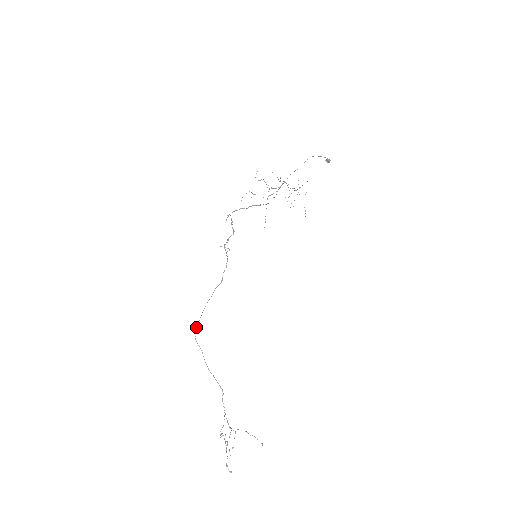
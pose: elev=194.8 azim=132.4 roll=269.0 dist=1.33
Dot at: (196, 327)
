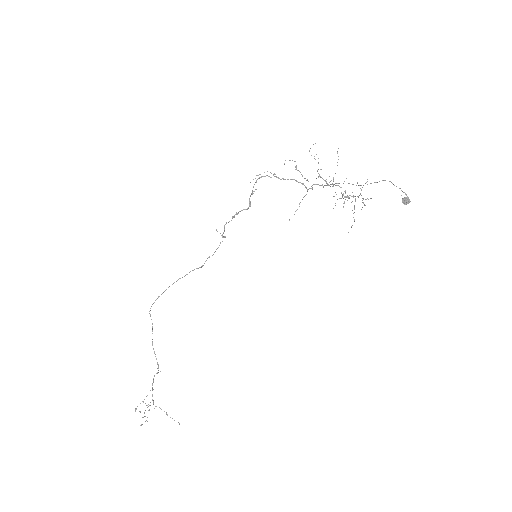
Dot at: (155, 300)
